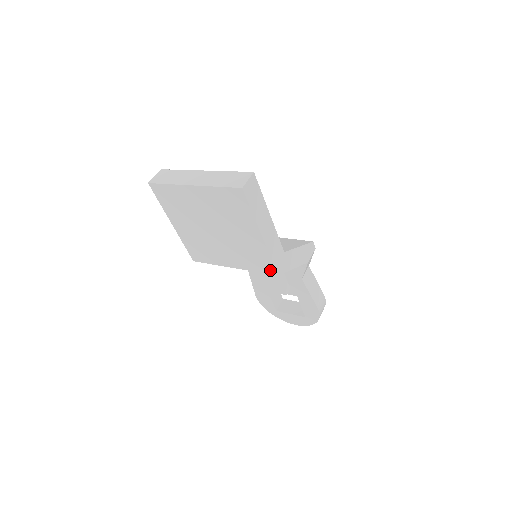
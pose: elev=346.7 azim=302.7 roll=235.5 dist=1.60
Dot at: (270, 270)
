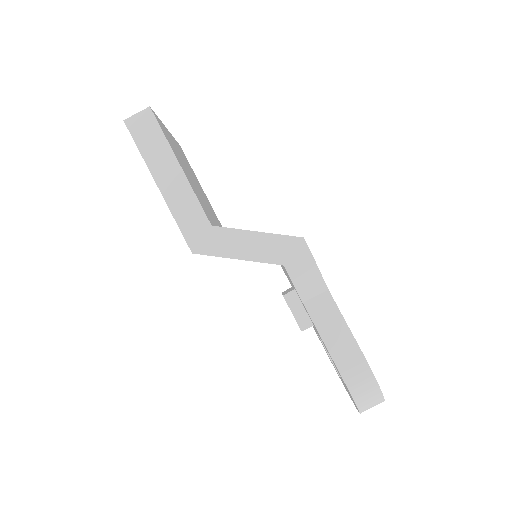
Dot at: occluded
